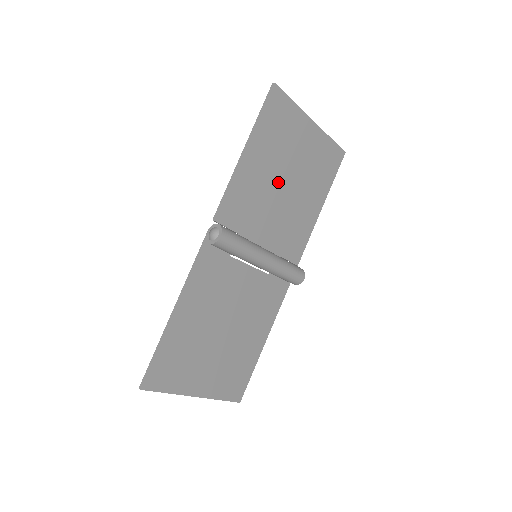
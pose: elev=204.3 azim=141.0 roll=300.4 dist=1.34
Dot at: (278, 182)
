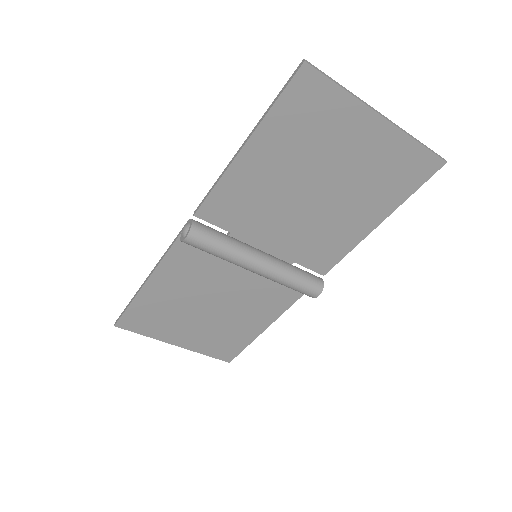
Dot at: (299, 187)
